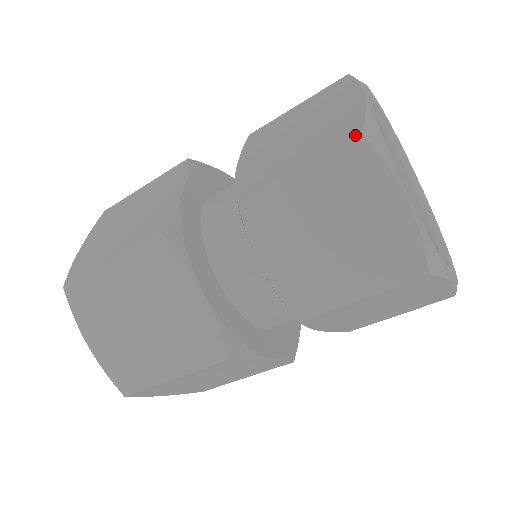
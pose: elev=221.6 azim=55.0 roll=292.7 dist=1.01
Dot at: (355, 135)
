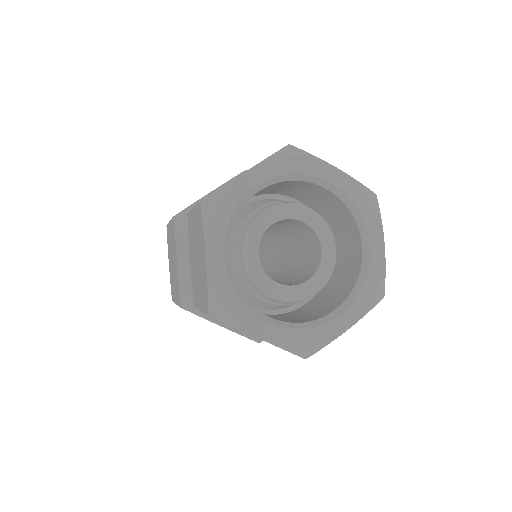
Dot at: (207, 313)
